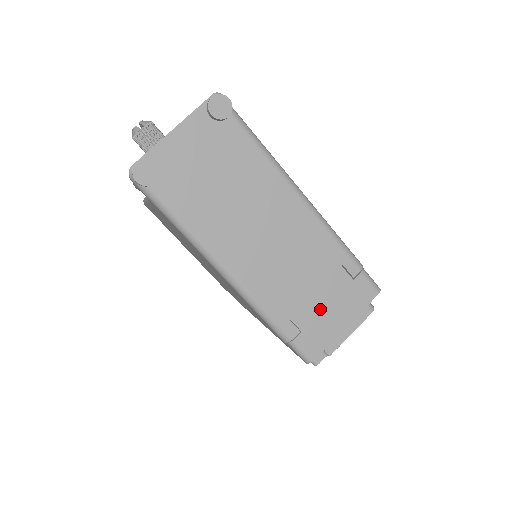
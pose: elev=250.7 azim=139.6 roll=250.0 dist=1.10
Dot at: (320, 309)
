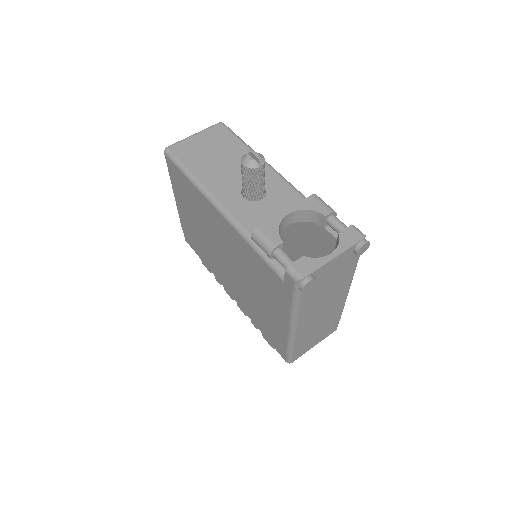
Dot at: (313, 340)
